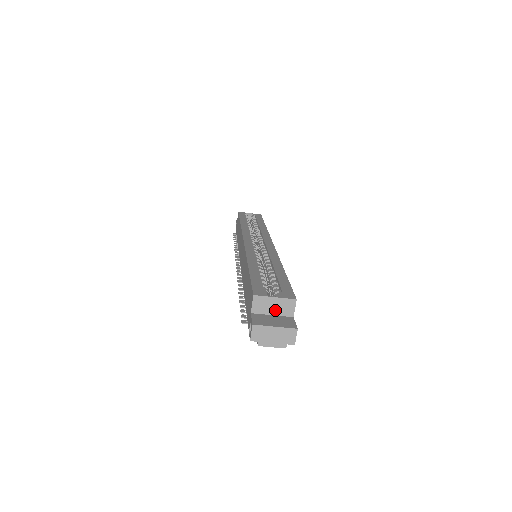
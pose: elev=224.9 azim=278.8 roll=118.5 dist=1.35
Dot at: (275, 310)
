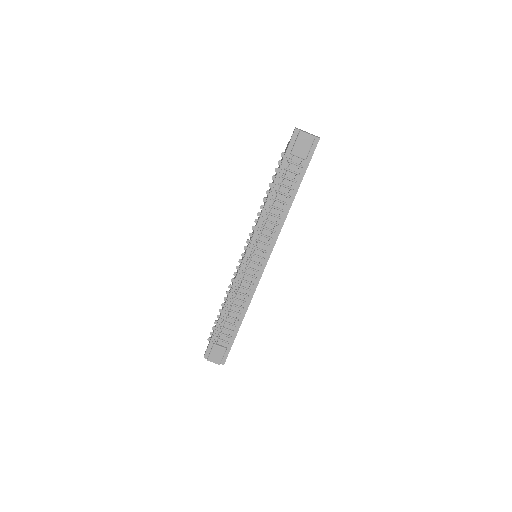
Dot at: occluded
